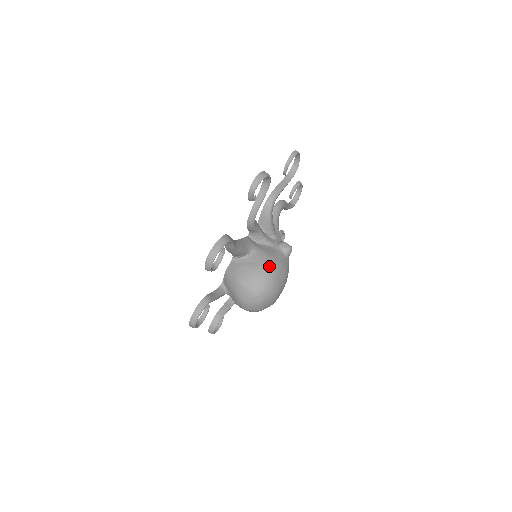
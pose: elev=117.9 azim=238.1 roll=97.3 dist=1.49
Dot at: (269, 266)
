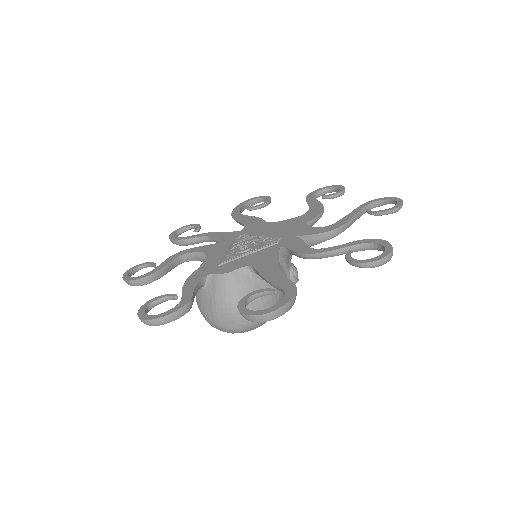
Dot at: occluded
